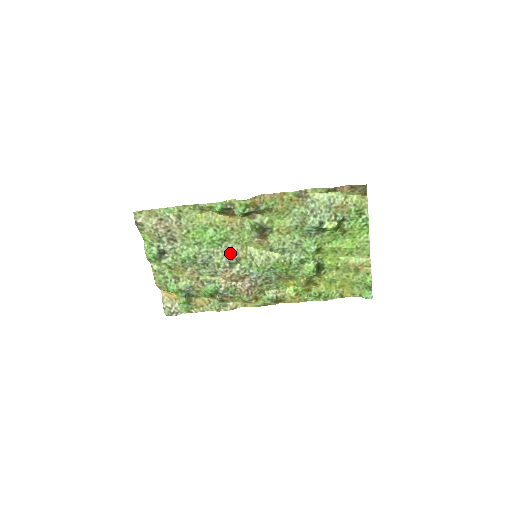
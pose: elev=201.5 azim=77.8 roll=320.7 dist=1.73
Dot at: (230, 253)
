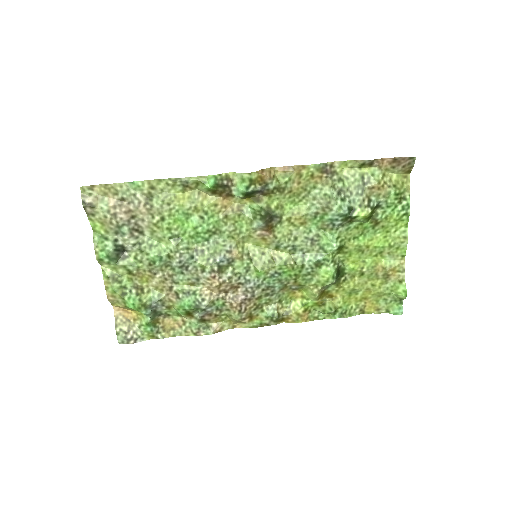
Dot at: (220, 251)
